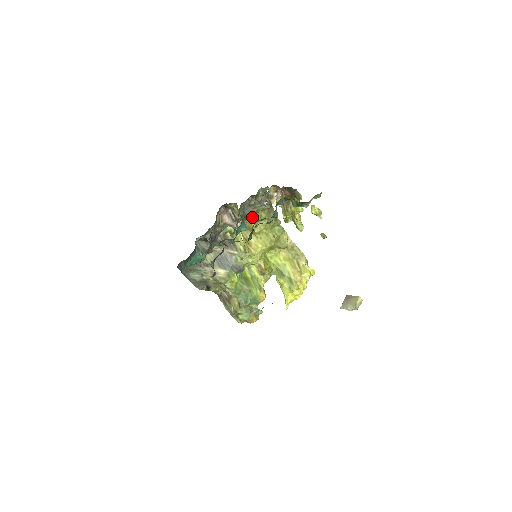
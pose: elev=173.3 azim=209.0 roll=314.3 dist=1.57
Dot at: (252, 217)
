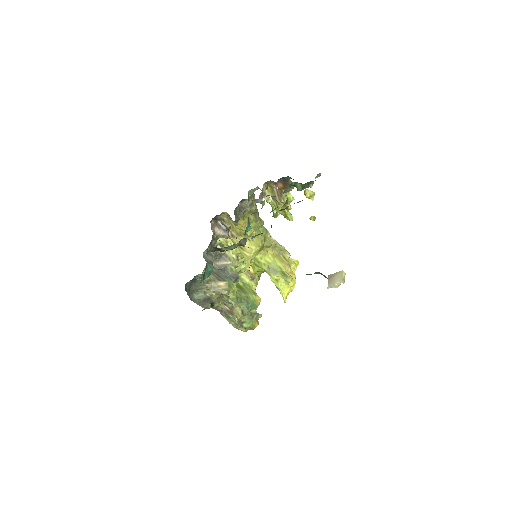
Dot at: (243, 221)
